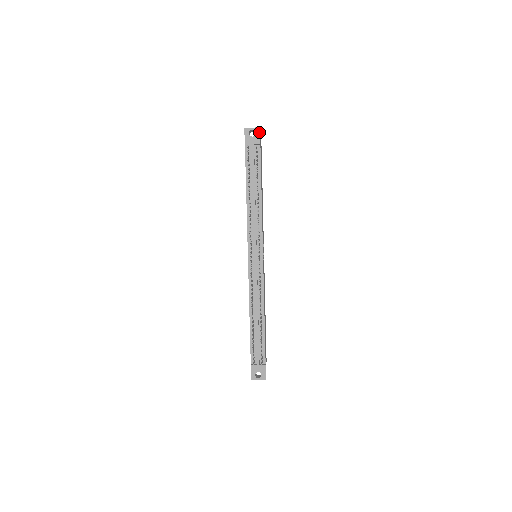
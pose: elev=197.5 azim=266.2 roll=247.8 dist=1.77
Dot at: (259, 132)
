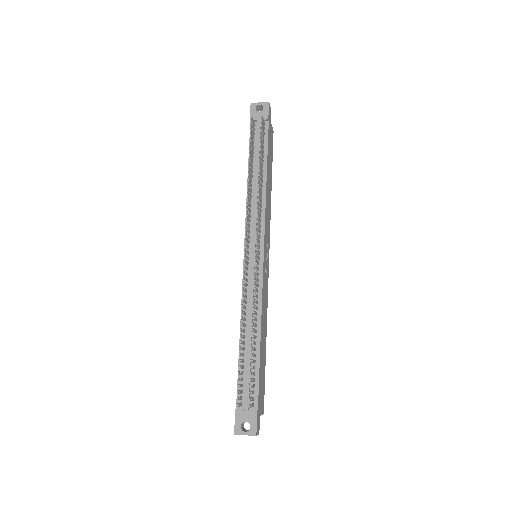
Dot at: (268, 107)
